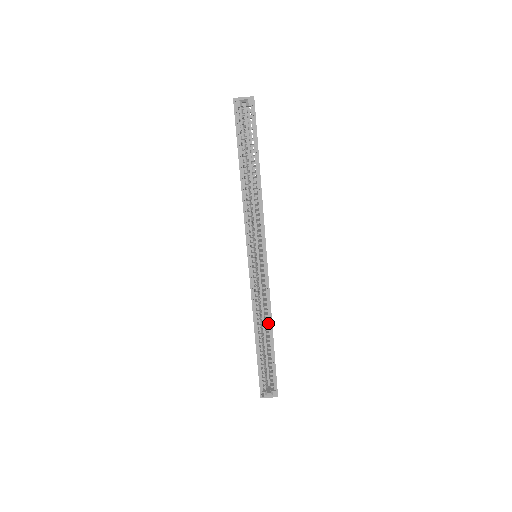
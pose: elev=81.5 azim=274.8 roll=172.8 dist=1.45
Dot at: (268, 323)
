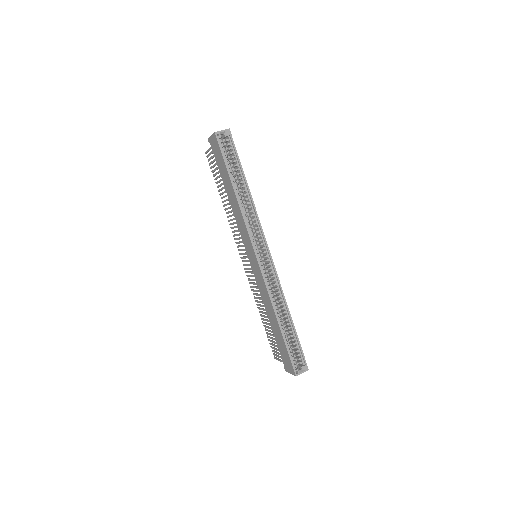
Dot at: (283, 306)
